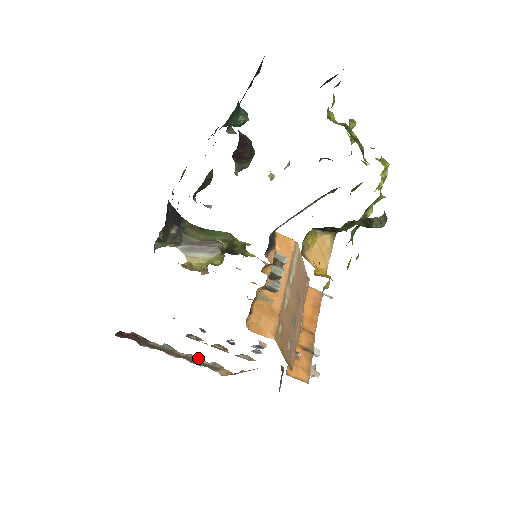
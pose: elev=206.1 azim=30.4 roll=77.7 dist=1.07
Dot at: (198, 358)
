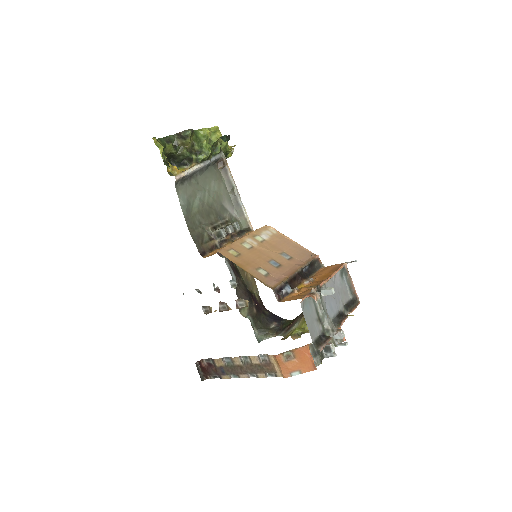
Dot at: (249, 358)
